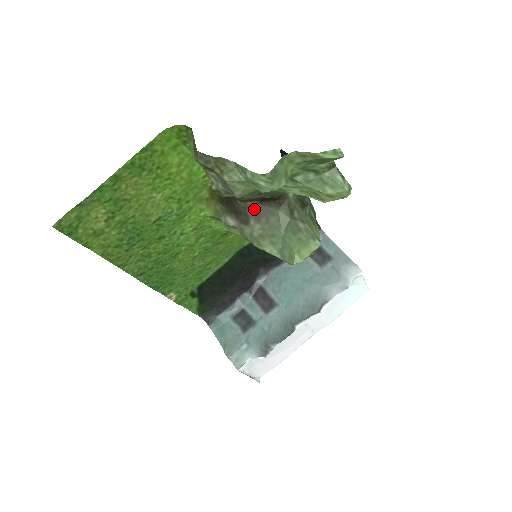
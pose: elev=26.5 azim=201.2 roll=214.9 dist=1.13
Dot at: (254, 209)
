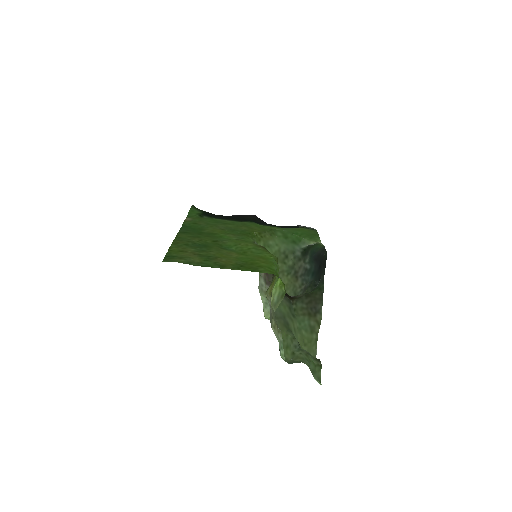
Dot at: occluded
